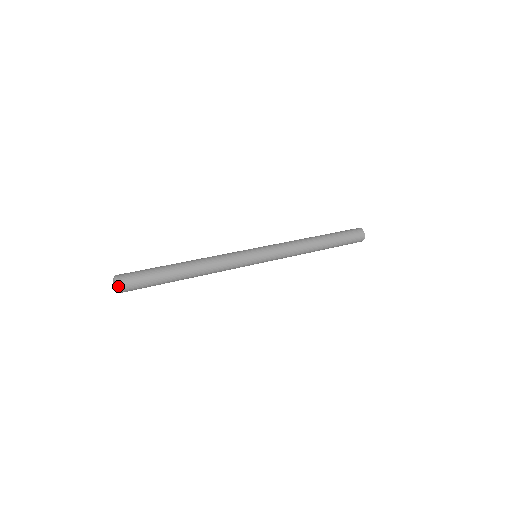
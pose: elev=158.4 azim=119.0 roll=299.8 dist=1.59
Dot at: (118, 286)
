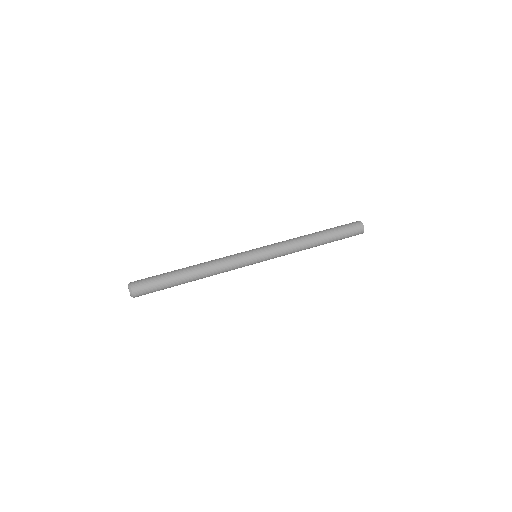
Dot at: occluded
